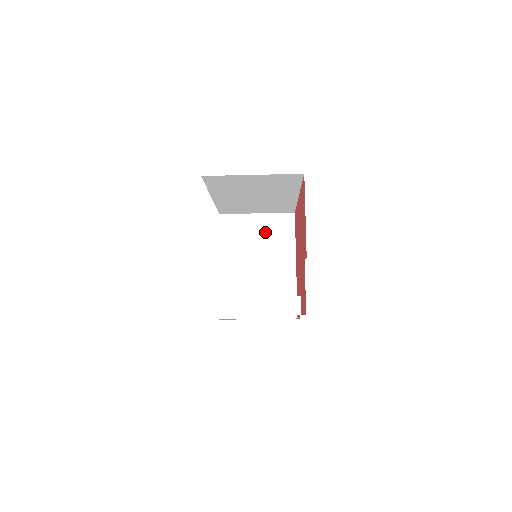
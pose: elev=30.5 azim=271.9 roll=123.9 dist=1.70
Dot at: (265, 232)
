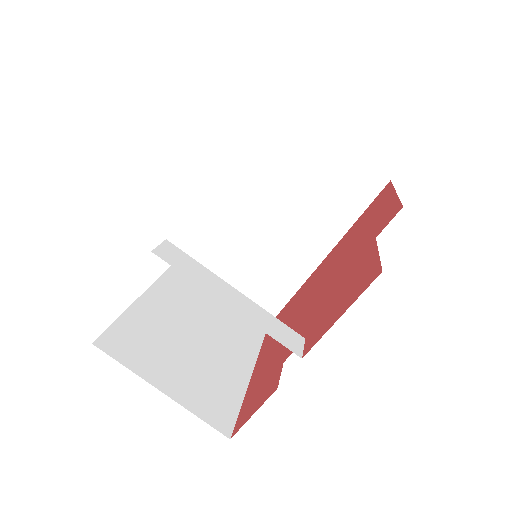
Dot at: (224, 313)
